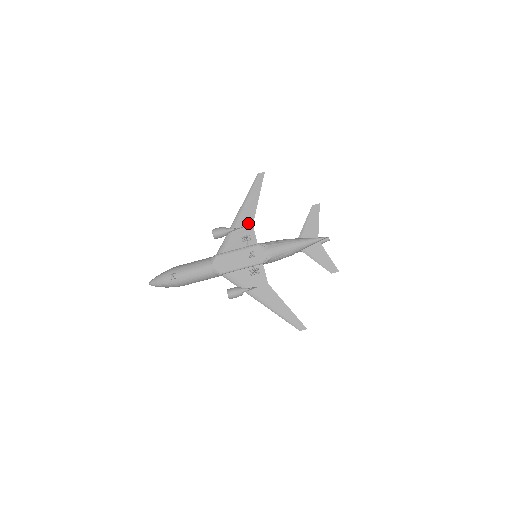
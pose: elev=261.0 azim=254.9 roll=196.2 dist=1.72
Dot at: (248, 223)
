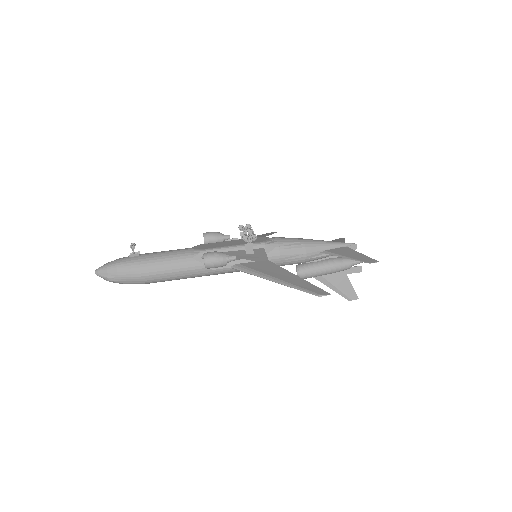
Dot at: occluded
